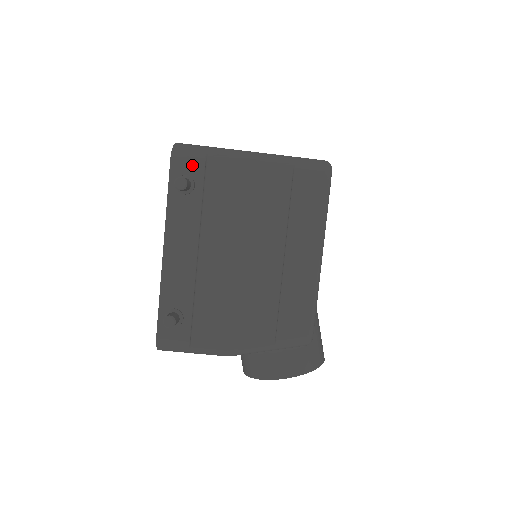
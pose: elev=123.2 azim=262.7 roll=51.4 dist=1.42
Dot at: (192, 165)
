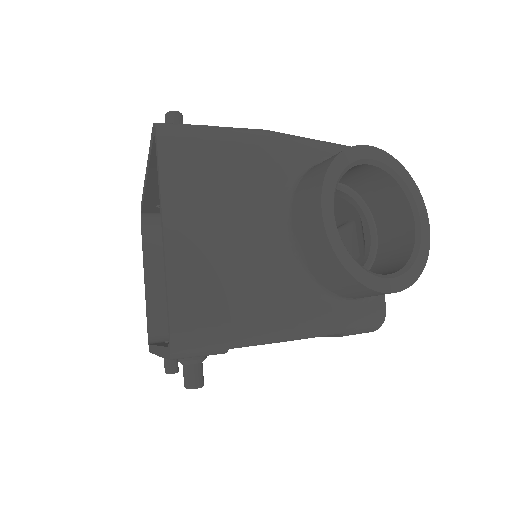
Dot at: occluded
